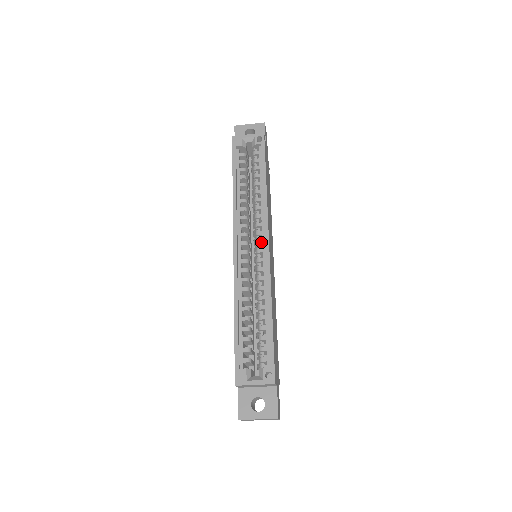
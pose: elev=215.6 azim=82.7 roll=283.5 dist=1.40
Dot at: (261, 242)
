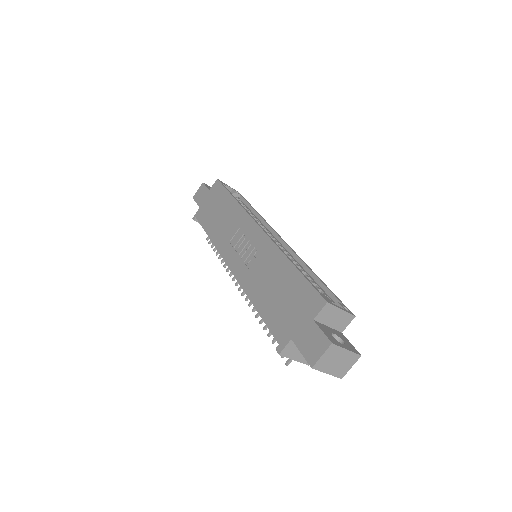
Dot at: (274, 238)
